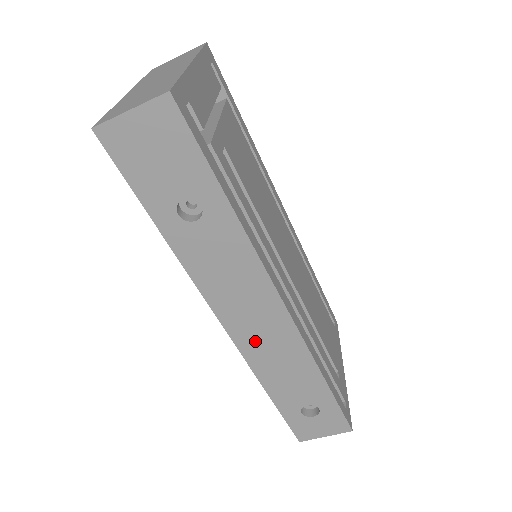
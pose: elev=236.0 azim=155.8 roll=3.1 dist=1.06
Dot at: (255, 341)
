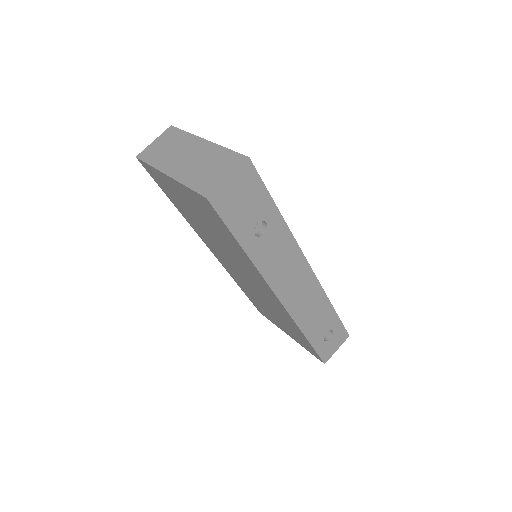
Dot at: (298, 302)
